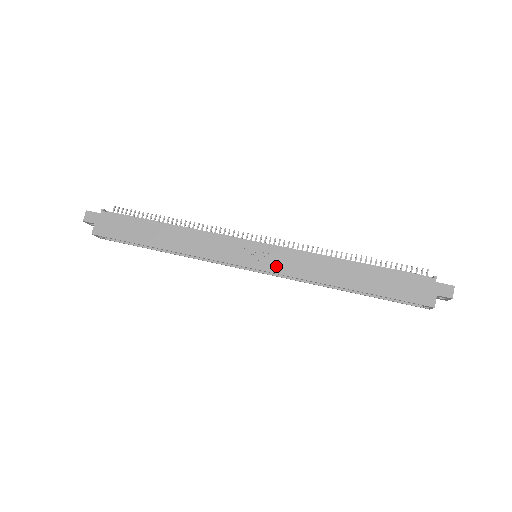
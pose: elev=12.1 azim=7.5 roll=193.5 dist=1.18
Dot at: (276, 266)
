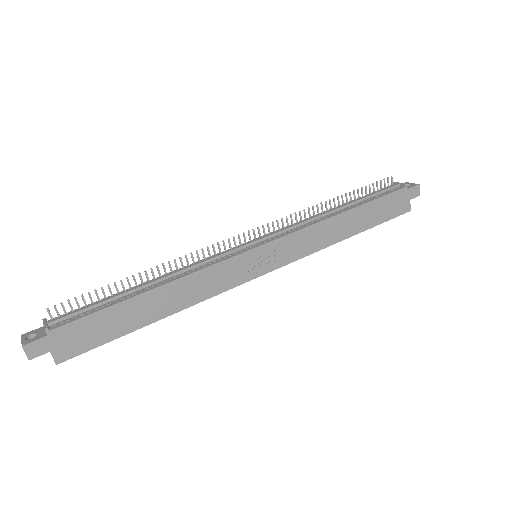
Dot at: (286, 257)
